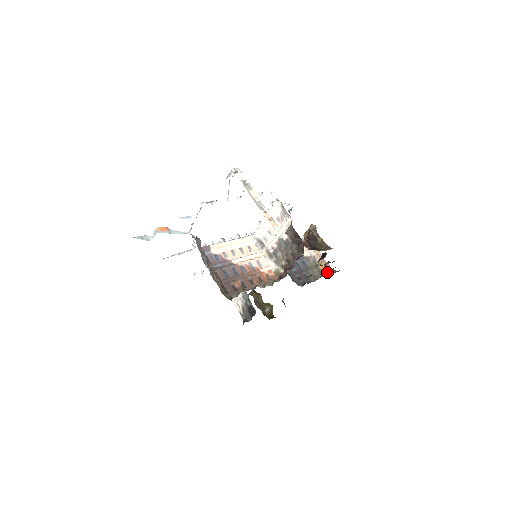
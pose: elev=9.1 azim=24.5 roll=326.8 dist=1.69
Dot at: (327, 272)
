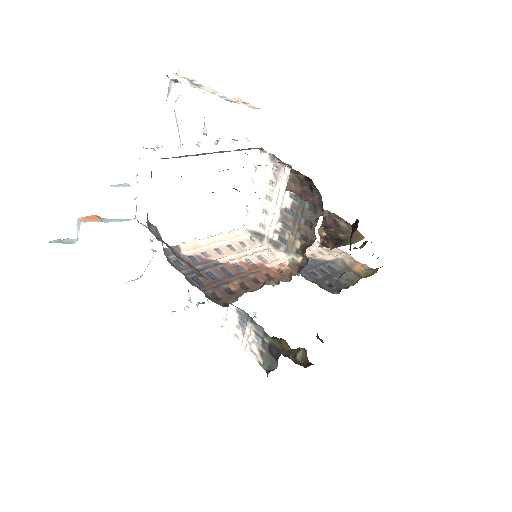
Dot at: (367, 273)
